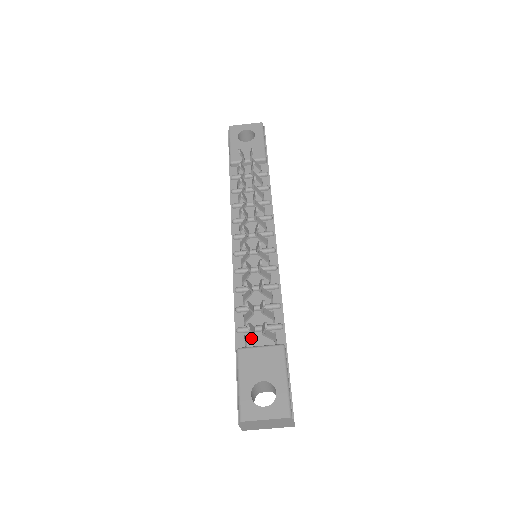
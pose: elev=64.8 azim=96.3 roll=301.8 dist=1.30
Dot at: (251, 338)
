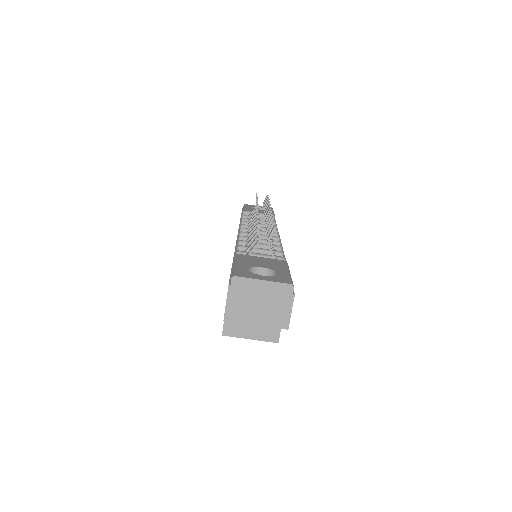
Dot at: (254, 248)
